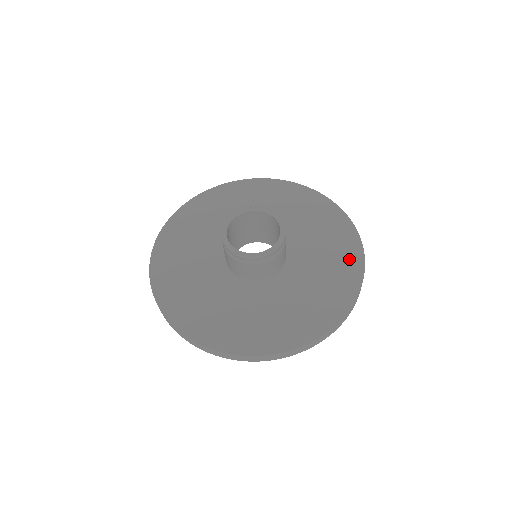
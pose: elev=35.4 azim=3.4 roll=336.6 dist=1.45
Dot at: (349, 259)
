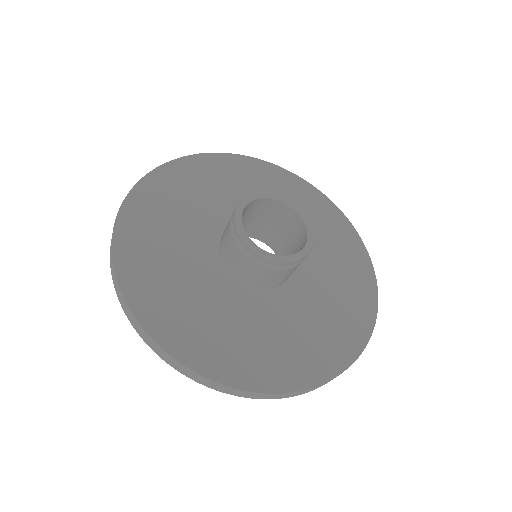
Dot at: (316, 361)
